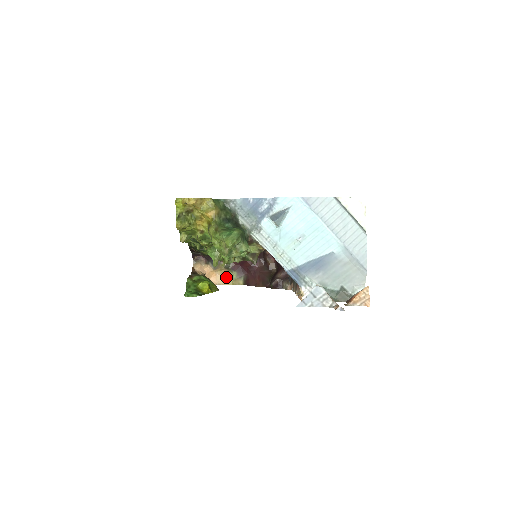
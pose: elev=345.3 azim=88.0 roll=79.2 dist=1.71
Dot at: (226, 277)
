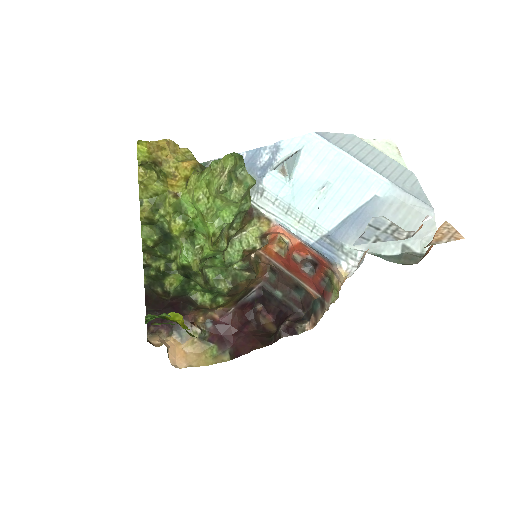
Dot at: (201, 355)
